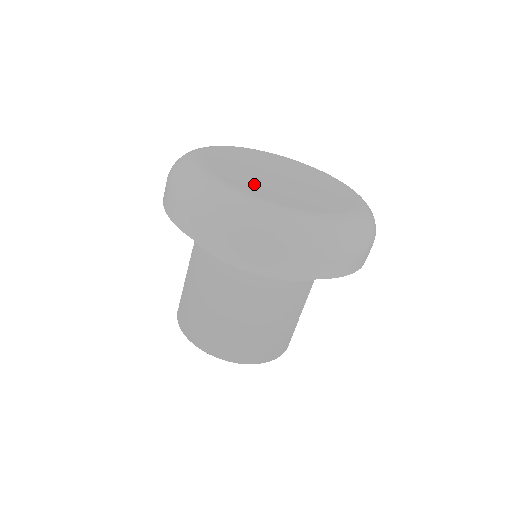
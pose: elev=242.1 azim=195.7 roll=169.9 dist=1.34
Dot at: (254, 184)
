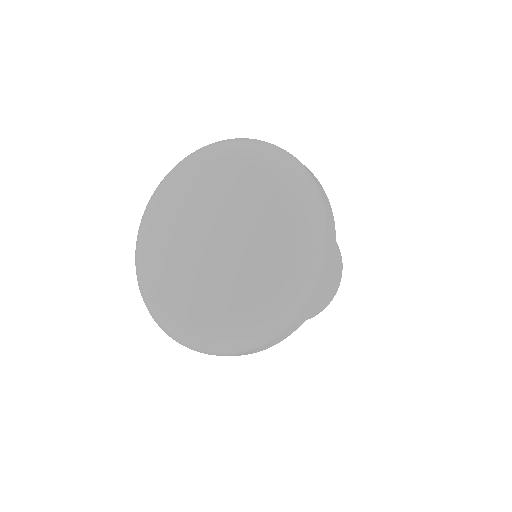
Dot at: (165, 263)
